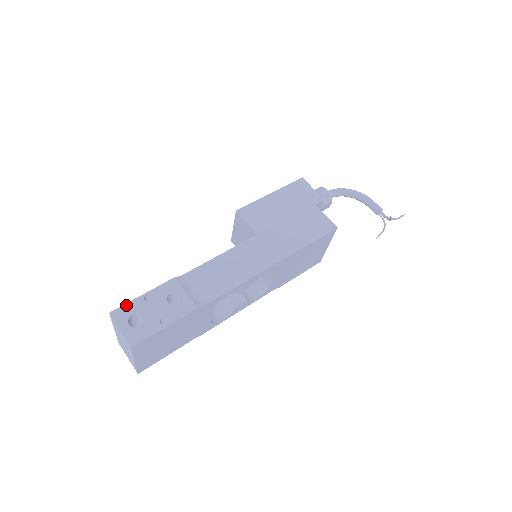
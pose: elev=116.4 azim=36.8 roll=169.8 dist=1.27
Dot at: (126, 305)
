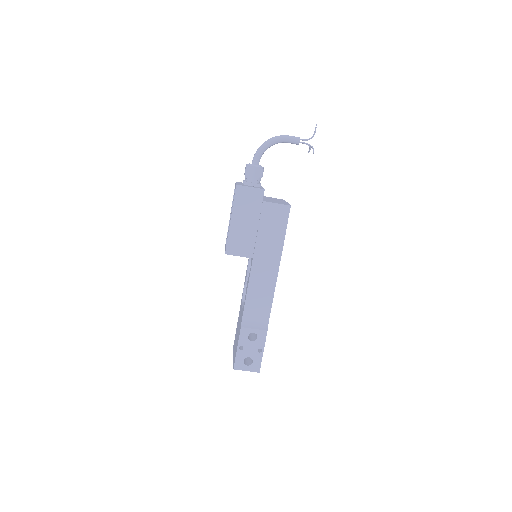
Dot at: (236, 360)
